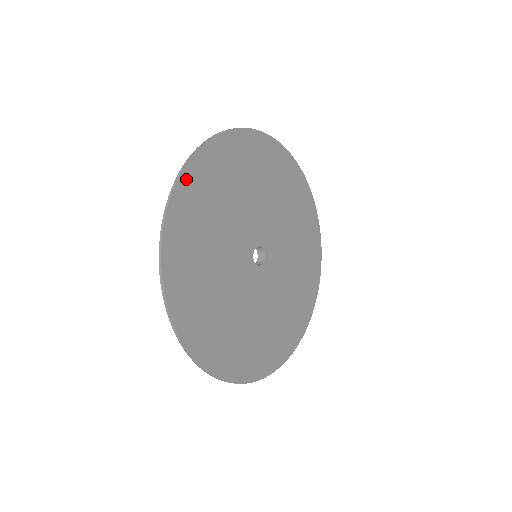
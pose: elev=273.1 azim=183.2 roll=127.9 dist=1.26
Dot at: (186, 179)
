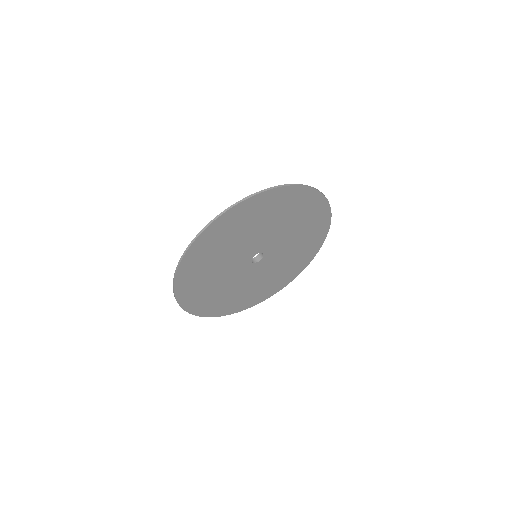
Dot at: (282, 191)
